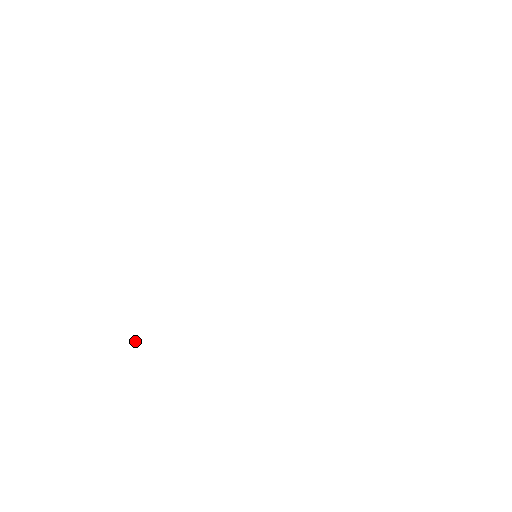
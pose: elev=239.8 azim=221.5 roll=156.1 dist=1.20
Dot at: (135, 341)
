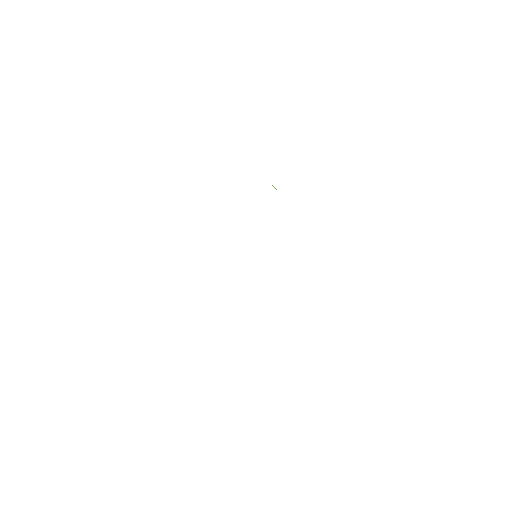
Dot at: occluded
